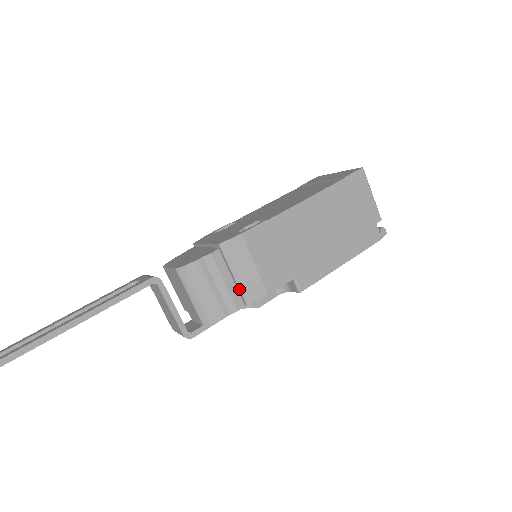
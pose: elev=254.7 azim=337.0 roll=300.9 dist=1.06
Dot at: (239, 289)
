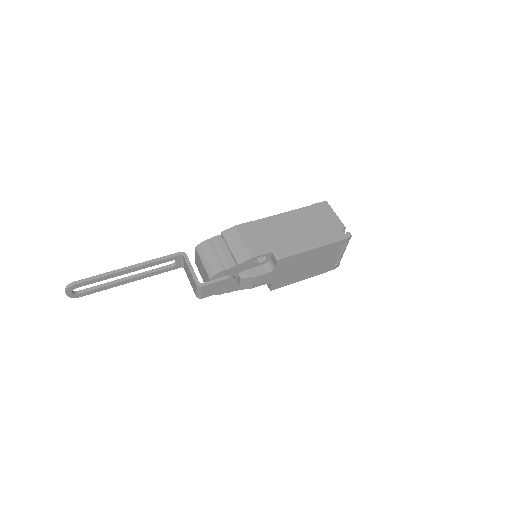
Dot at: (233, 256)
